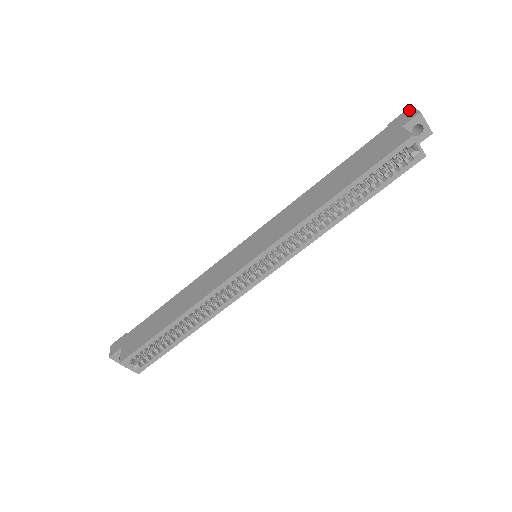
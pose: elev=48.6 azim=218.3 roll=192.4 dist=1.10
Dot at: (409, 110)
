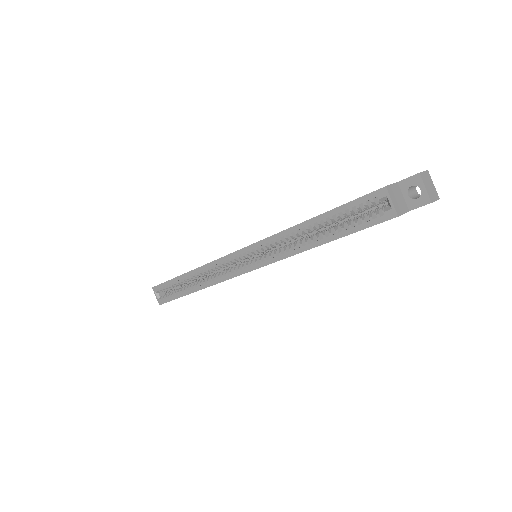
Dot at: occluded
